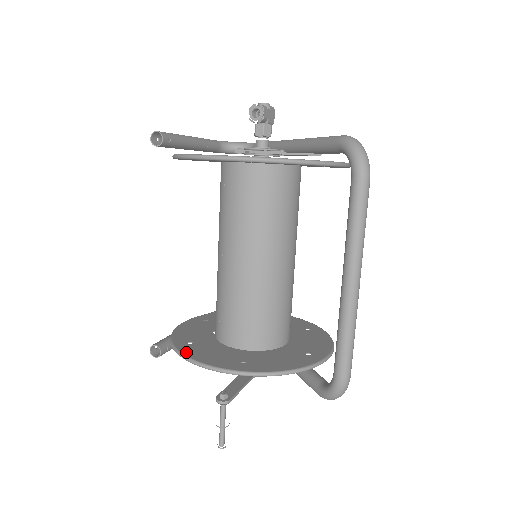
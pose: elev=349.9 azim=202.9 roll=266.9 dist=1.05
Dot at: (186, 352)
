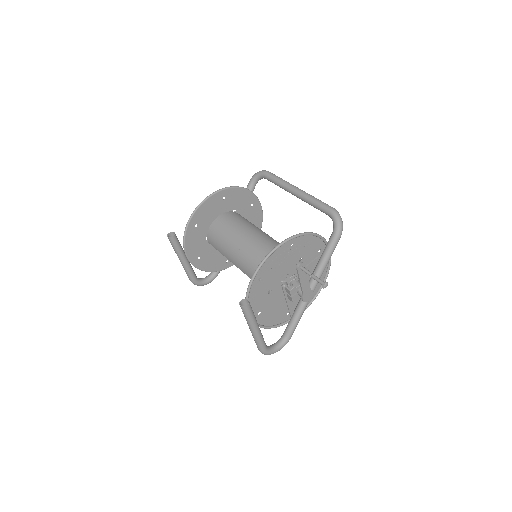
Dot at: (261, 265)
